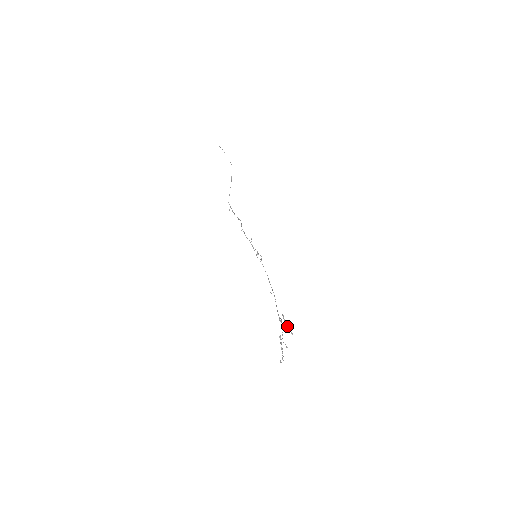
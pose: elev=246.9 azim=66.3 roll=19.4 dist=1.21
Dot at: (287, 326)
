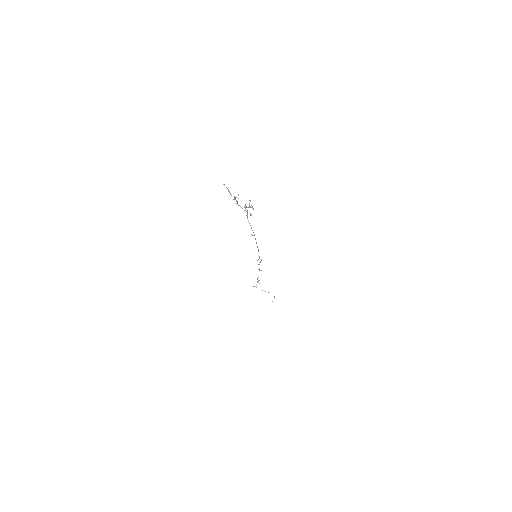
Dot at: (249, 203)
